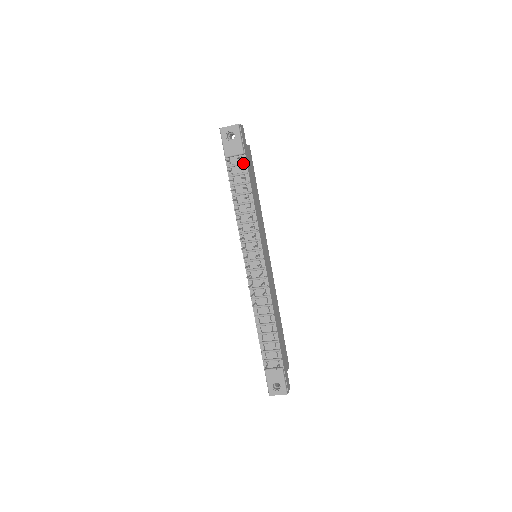
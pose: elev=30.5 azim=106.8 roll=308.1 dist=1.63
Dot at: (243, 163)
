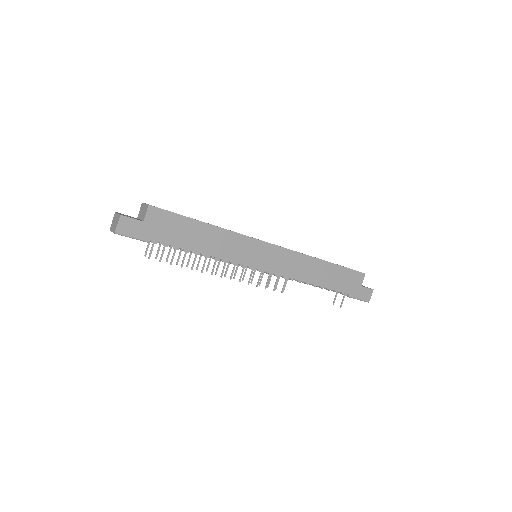
Dot at: occluded
